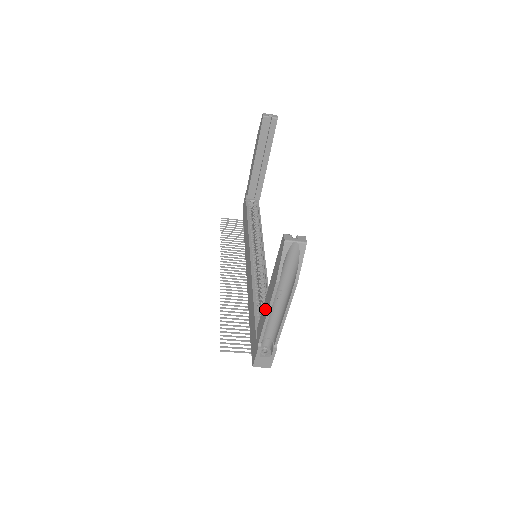
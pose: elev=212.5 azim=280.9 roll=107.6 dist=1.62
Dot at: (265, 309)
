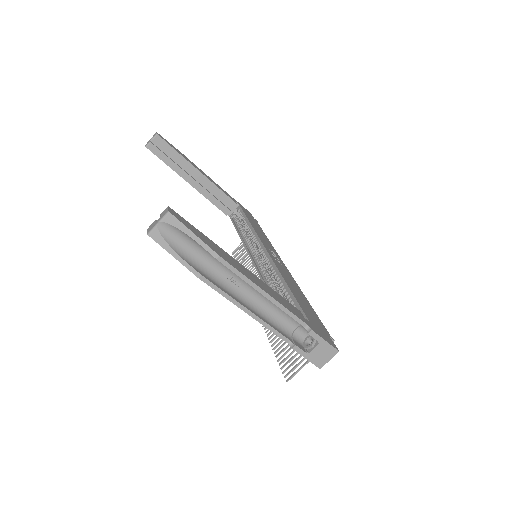
Dot at: occluded
